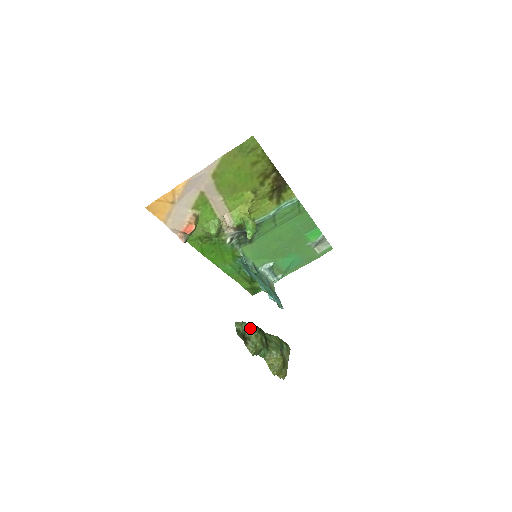
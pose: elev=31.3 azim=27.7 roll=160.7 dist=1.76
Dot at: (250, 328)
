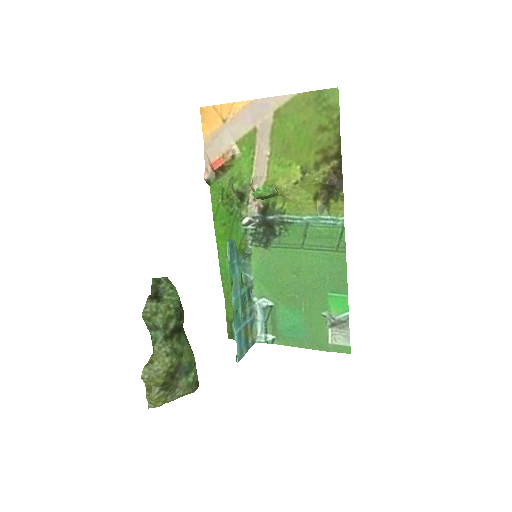
Dot at: (172, 293)
